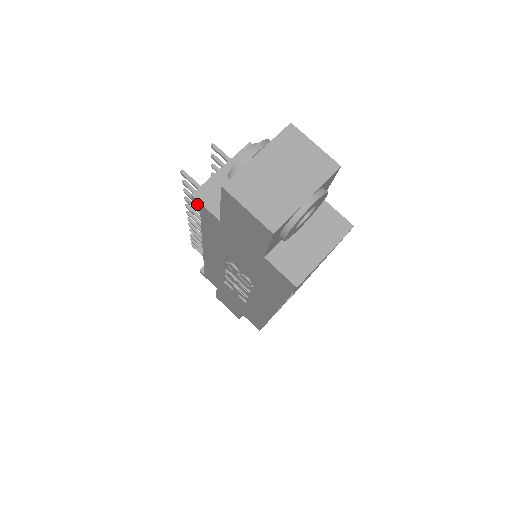
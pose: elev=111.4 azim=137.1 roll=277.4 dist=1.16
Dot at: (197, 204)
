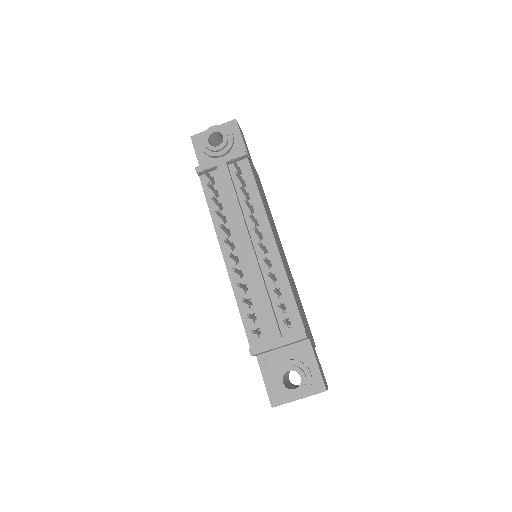
Dot at: (250, 349)
